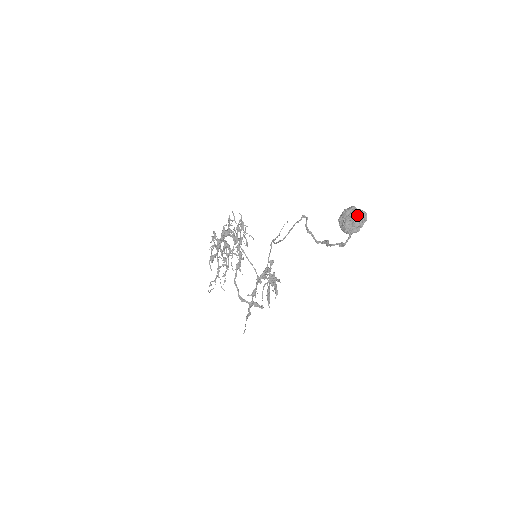
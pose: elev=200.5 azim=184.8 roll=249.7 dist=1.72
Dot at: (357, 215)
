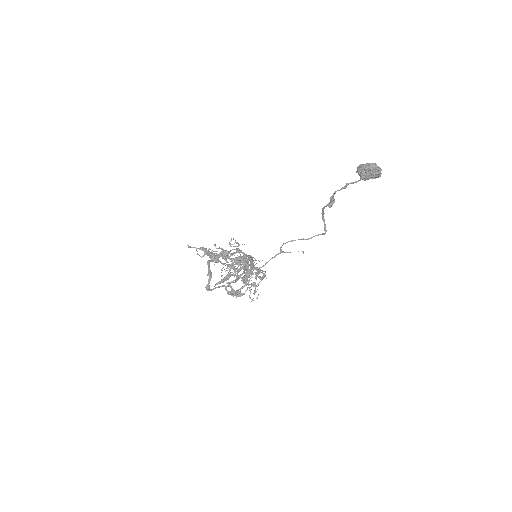
Dot at: (376, 164)
